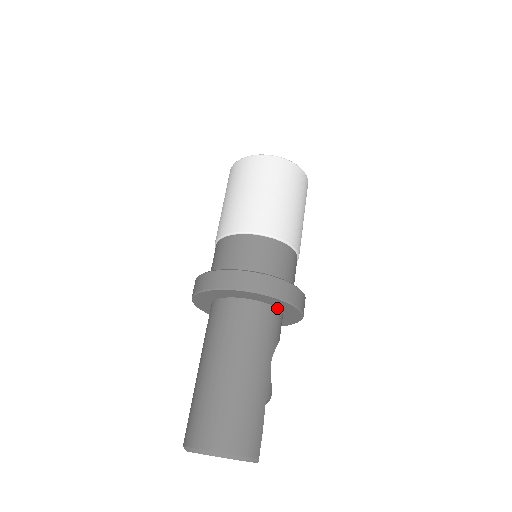
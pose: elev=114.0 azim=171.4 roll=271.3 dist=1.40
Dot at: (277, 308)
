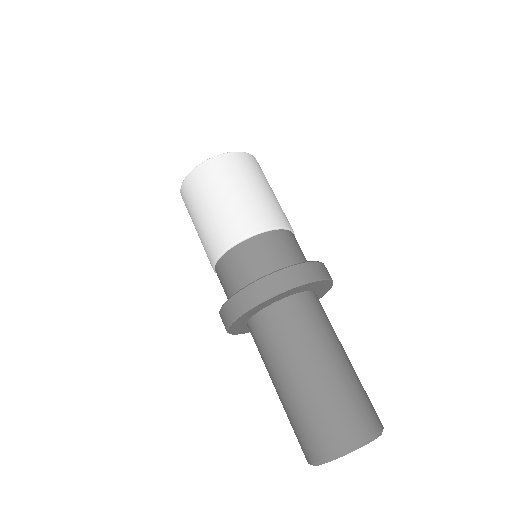
Dot at: (314, 292)
